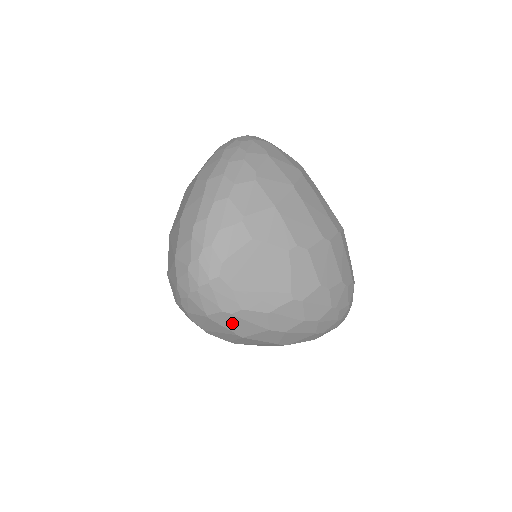
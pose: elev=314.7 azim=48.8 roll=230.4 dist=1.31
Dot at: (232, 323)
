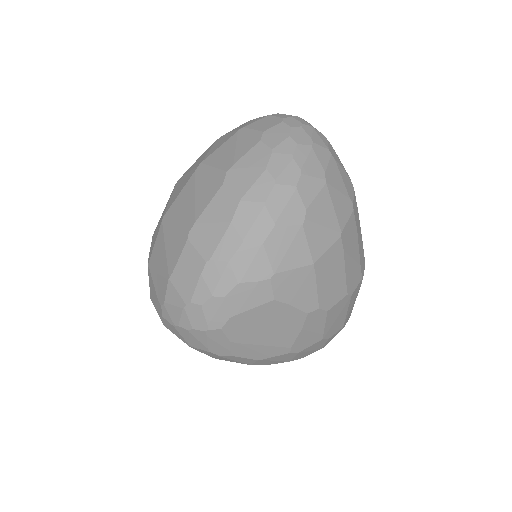
Dot at: (214, 356)
